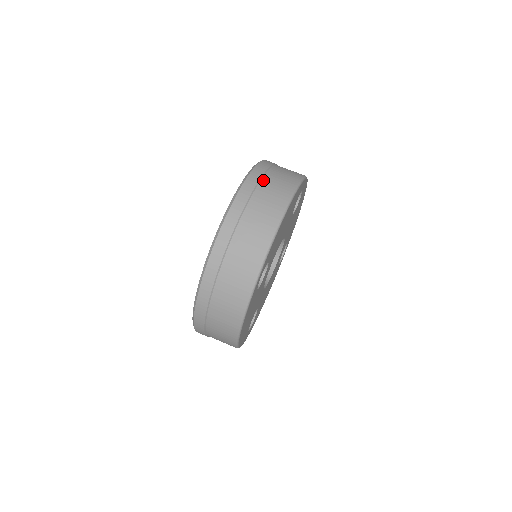
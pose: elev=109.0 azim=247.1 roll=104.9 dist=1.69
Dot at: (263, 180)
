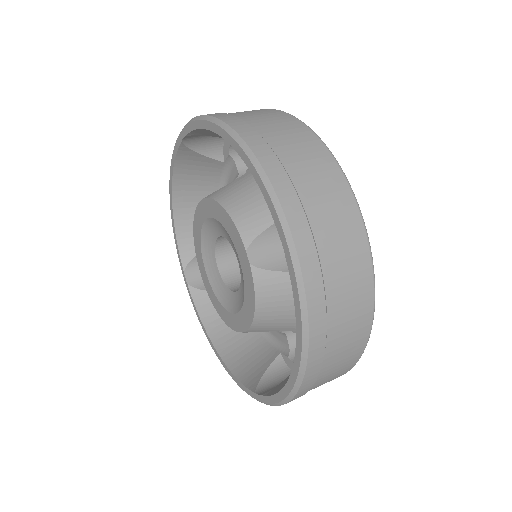
Dot at: (238, 116)
